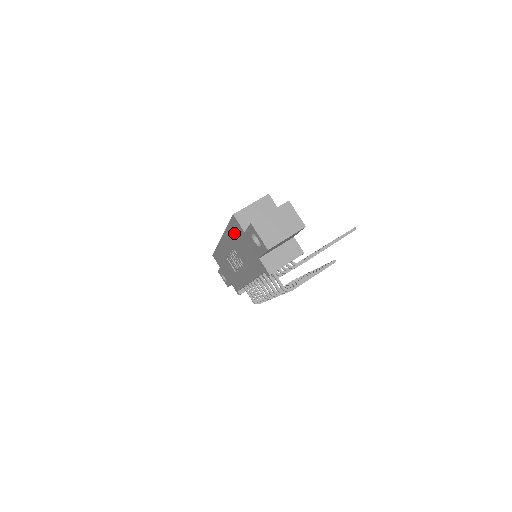
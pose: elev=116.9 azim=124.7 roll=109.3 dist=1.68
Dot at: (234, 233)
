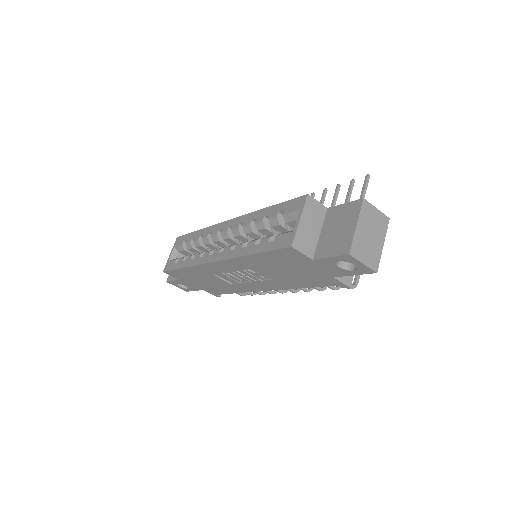
Dot at: (272, 260)
